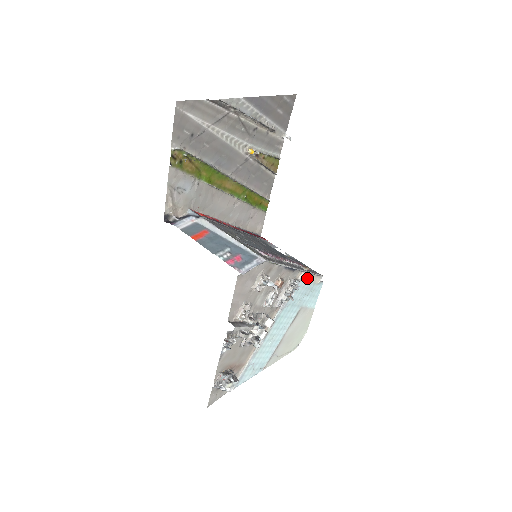
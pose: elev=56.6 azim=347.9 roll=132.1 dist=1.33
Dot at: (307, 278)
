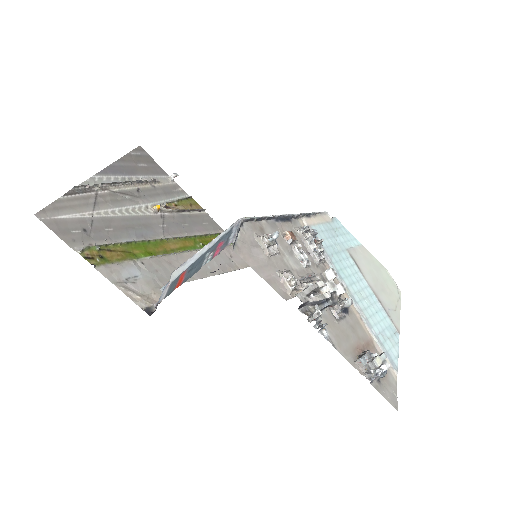
Dot at: (314, 221)
